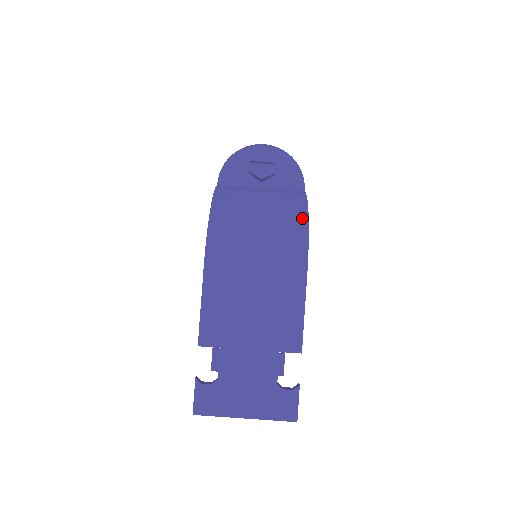
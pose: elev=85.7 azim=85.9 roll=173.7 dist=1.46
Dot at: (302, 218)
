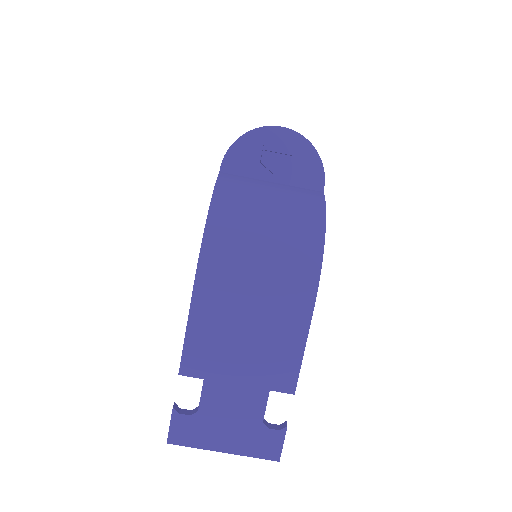
Dot at: (317, 239)
